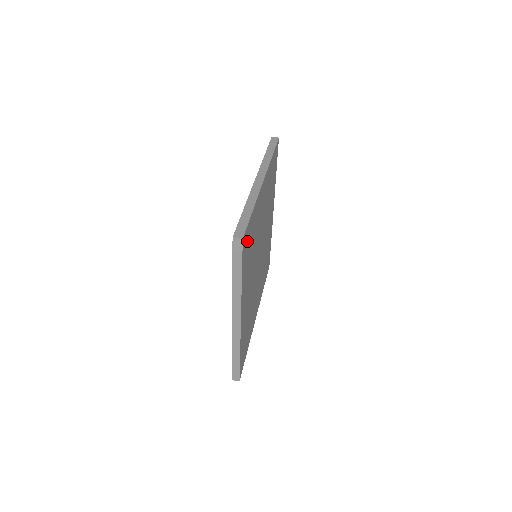
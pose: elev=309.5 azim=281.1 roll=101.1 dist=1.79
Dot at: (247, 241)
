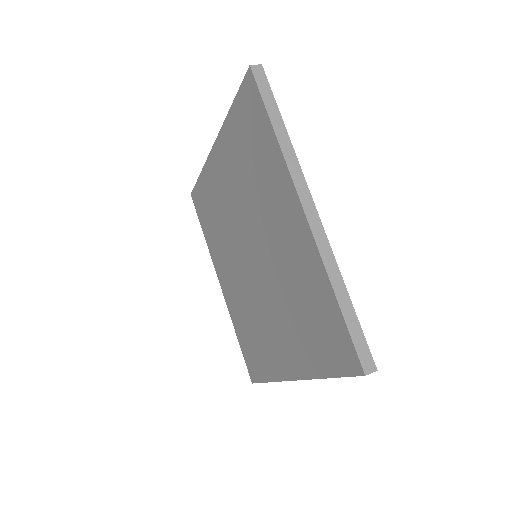
Dot at: occluded
